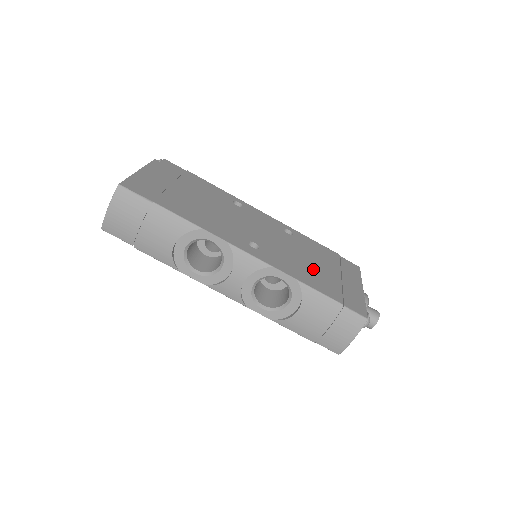
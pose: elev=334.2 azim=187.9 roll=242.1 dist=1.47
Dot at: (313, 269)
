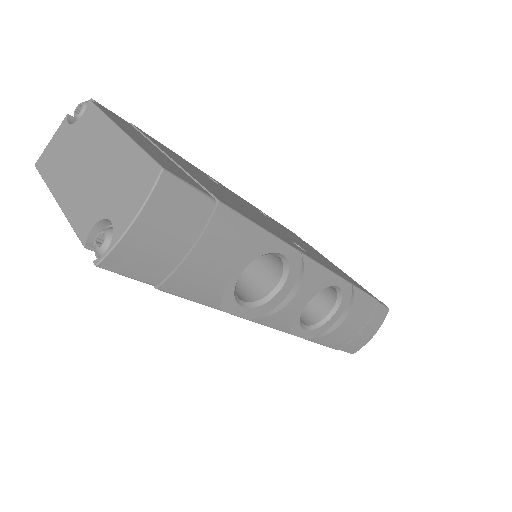
Dot at: occluded
